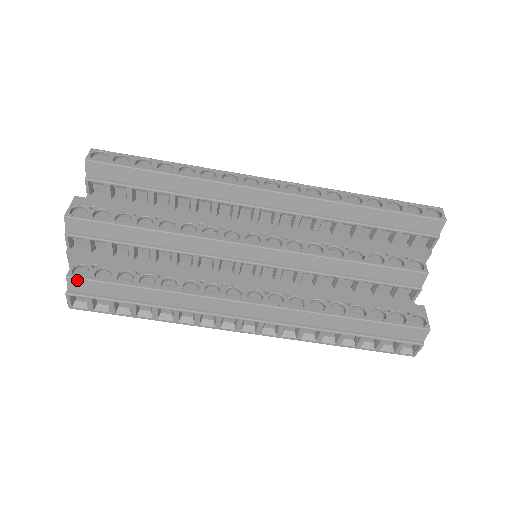
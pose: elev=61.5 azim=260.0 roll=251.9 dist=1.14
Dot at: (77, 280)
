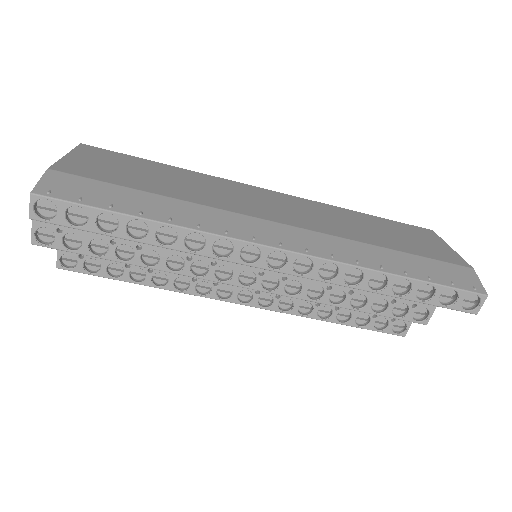
Dot at: (68, 269)
